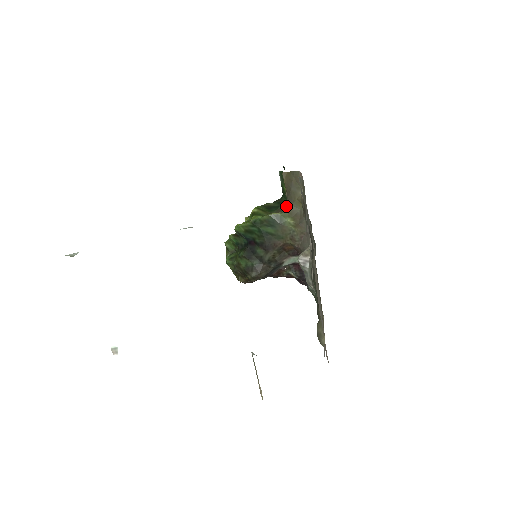
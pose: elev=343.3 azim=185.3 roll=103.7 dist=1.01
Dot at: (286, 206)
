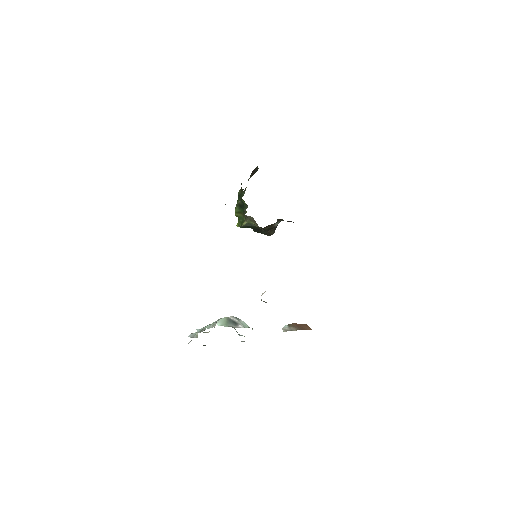
Dot at: (245, 215)
